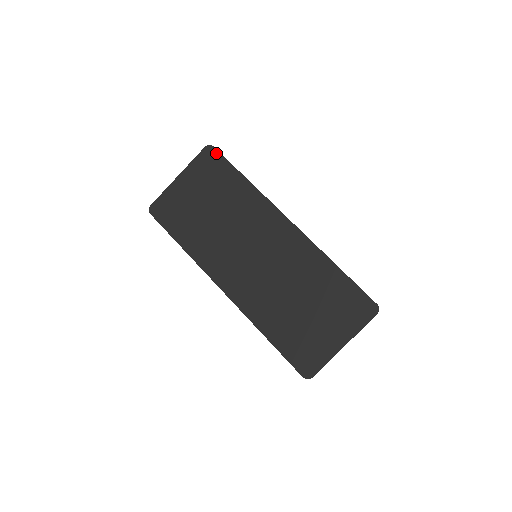
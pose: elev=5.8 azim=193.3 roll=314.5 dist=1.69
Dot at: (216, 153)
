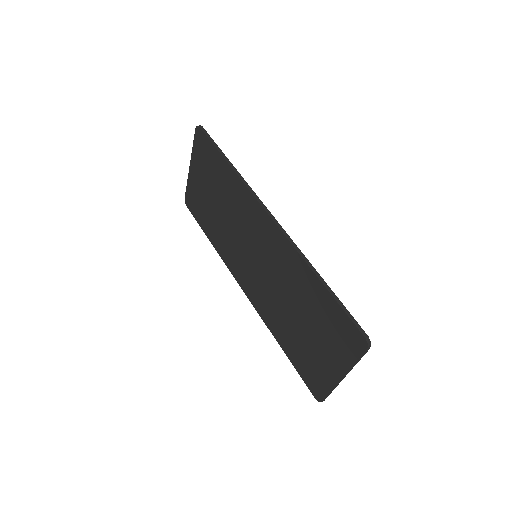
Dot at: (203, 135)
